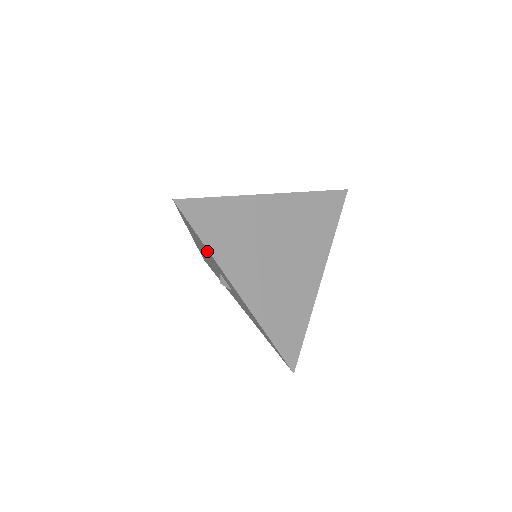
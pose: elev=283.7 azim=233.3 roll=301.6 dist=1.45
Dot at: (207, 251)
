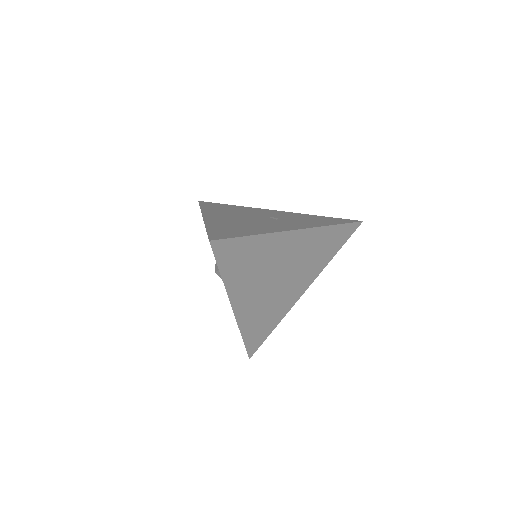
Dot at: occluded
